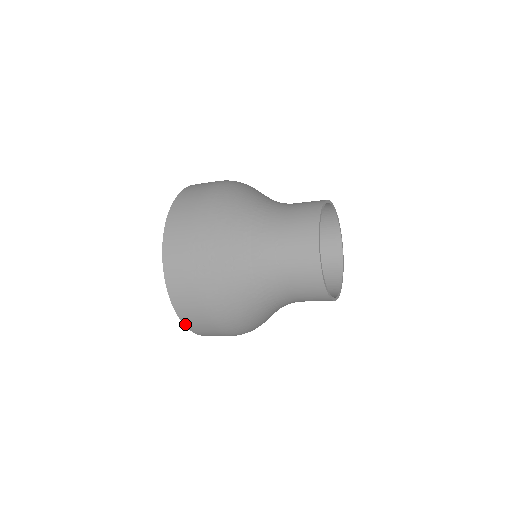
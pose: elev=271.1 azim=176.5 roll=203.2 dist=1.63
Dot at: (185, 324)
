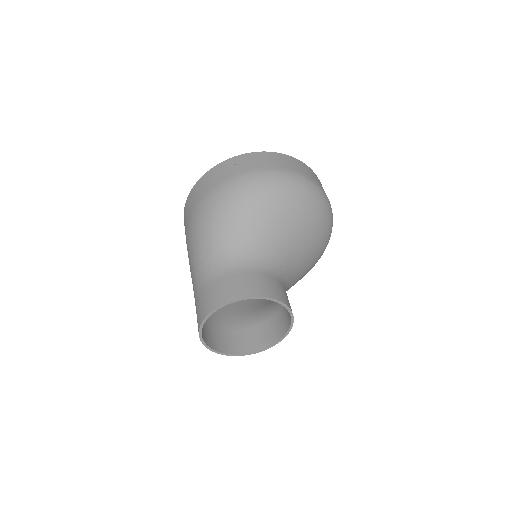
Dot at: occluded
